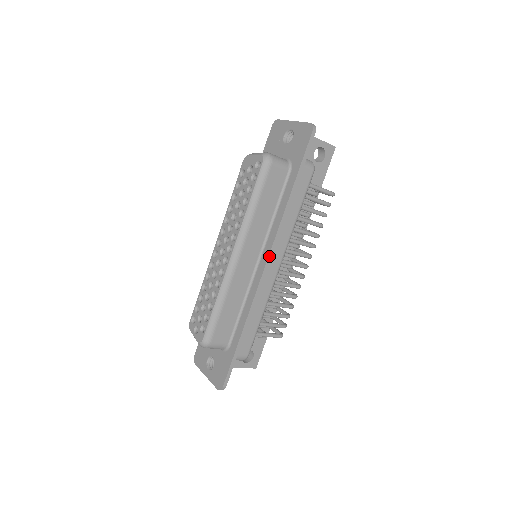
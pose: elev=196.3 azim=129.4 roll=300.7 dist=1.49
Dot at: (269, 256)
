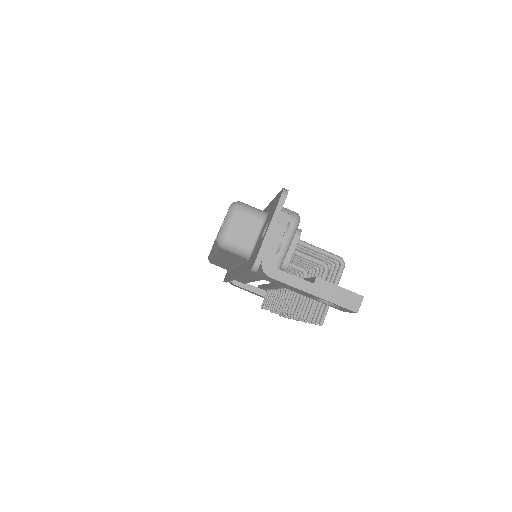
Dot at: occluded
